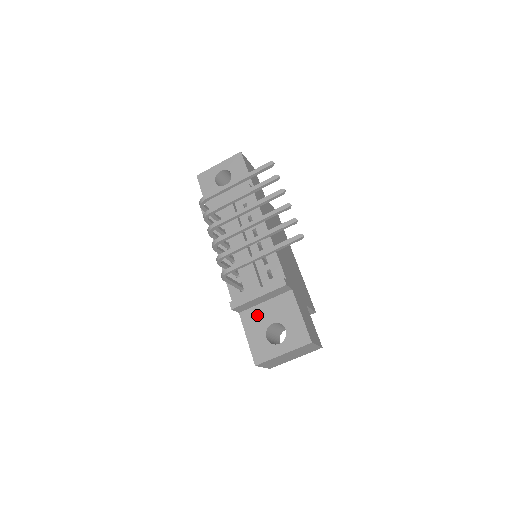
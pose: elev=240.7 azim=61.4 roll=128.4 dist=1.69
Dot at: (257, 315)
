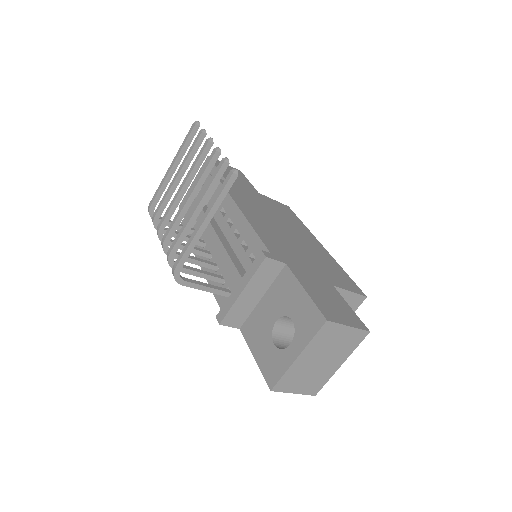
Dot at: (258, 320)
